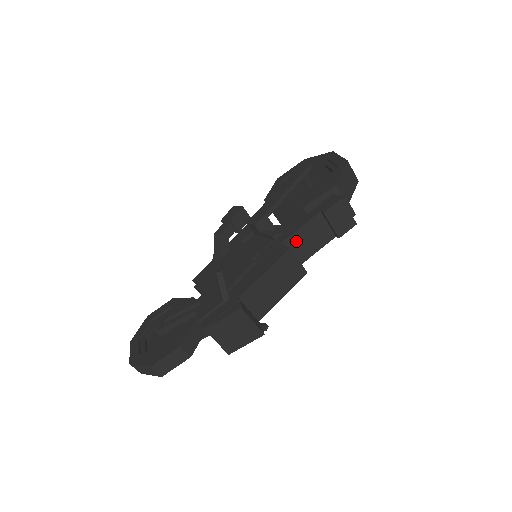
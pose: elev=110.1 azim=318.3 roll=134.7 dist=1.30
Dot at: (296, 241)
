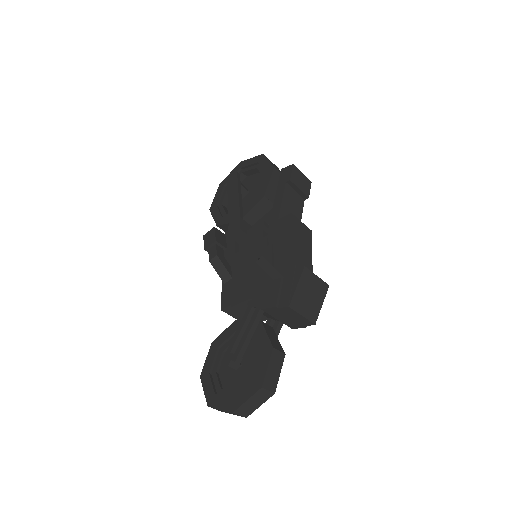
Dot at: (285, 214)
